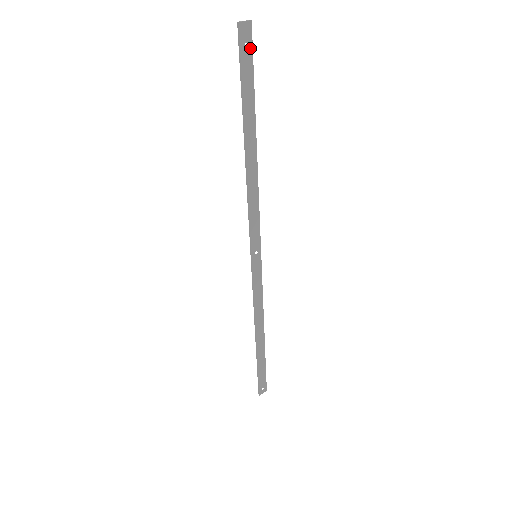
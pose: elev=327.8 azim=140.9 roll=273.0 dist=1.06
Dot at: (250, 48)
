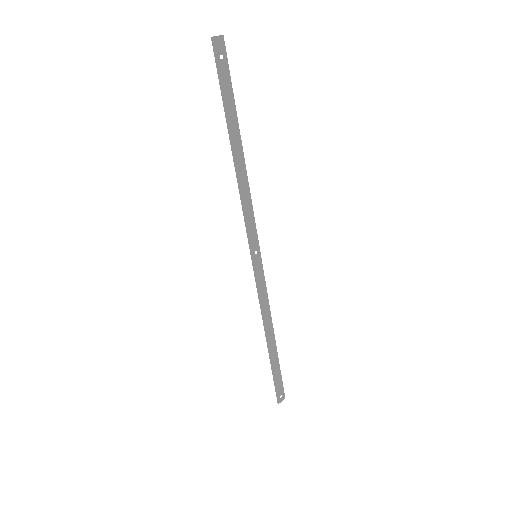
Dot at: (225, 59)
